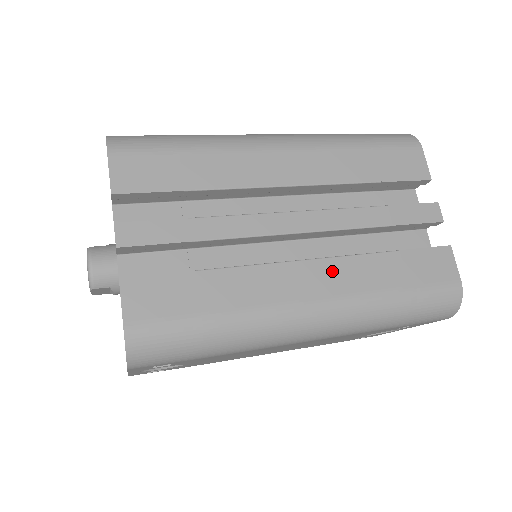
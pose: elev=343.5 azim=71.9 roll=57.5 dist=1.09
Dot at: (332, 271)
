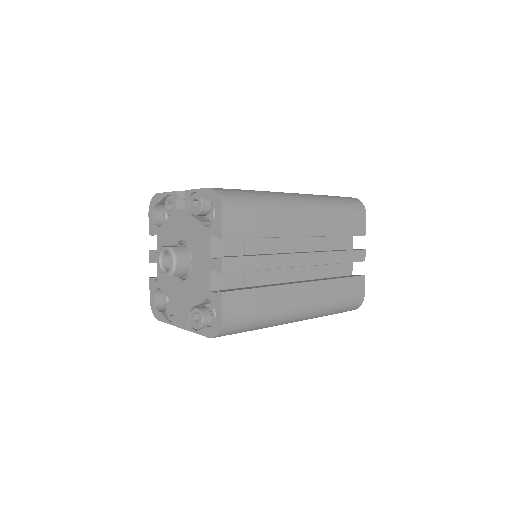
Dot at: (315, 289)
